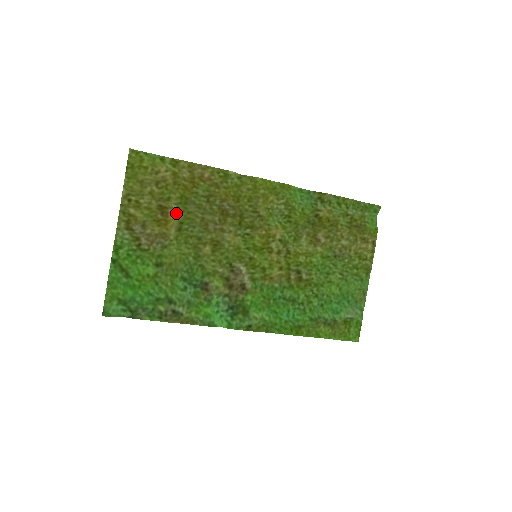
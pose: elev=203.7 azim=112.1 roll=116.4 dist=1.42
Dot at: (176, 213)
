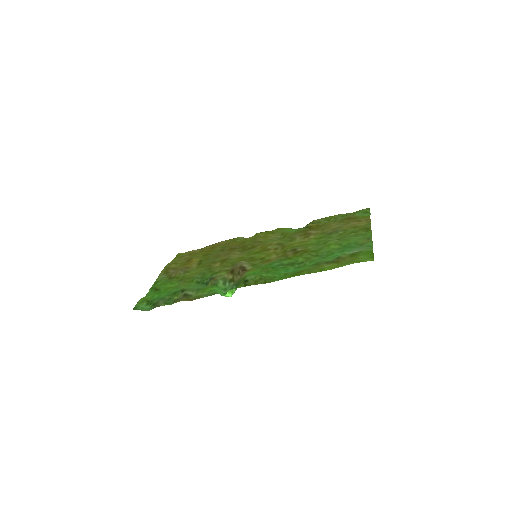
Dot at: (198, 259)
